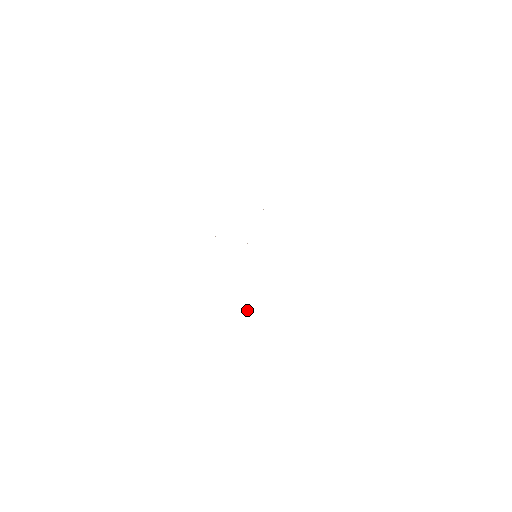
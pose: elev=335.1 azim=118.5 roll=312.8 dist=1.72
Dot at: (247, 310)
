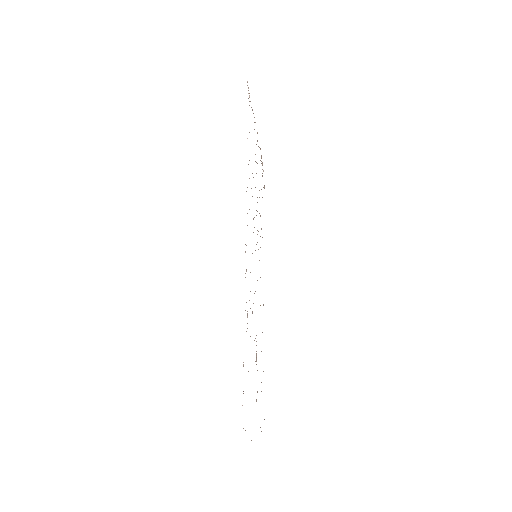
Dot at: occluded
